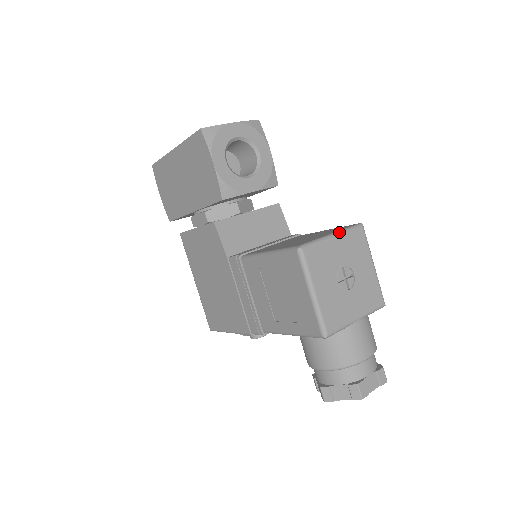
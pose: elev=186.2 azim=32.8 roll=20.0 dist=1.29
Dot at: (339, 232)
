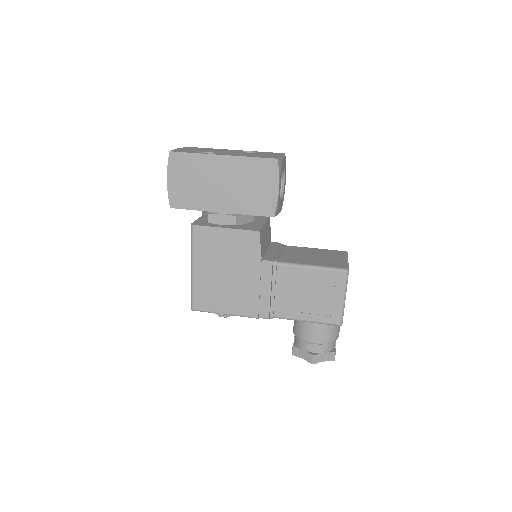
Dot at: occluded
